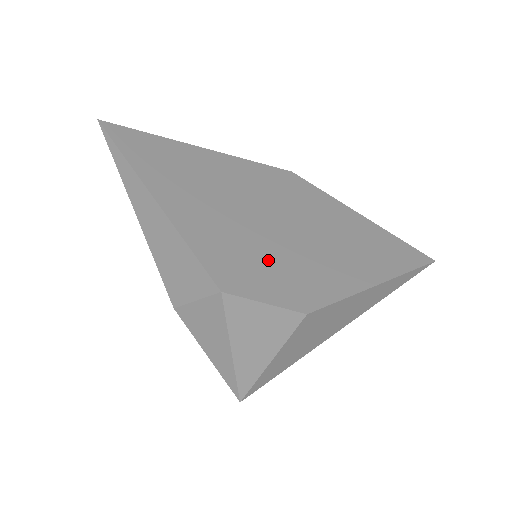
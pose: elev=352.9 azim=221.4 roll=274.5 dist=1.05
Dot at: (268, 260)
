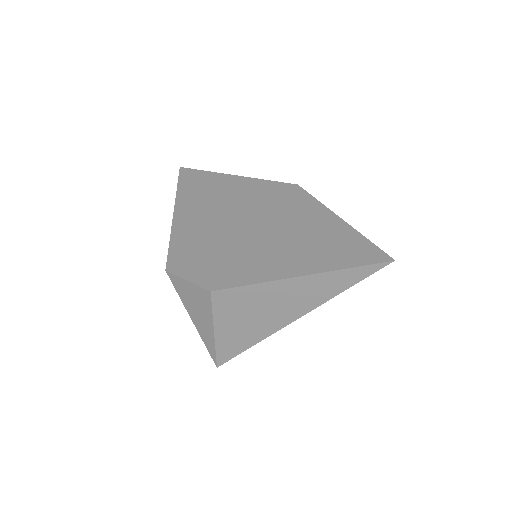
Dot at: (215, 252)
